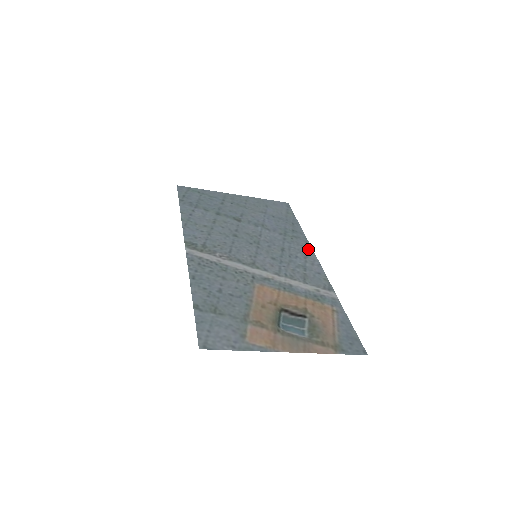
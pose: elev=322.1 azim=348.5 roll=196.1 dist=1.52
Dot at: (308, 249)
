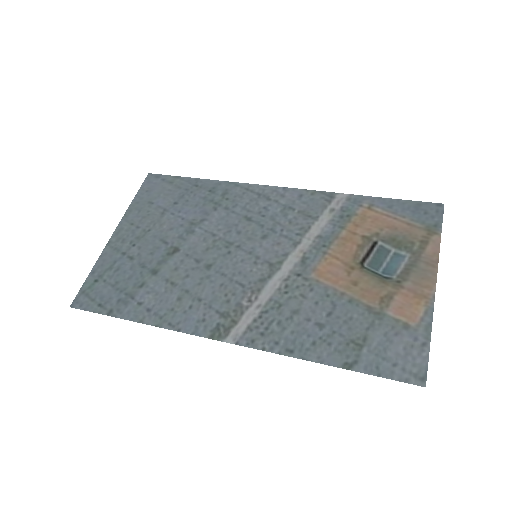
Dot at: (252, 189)
